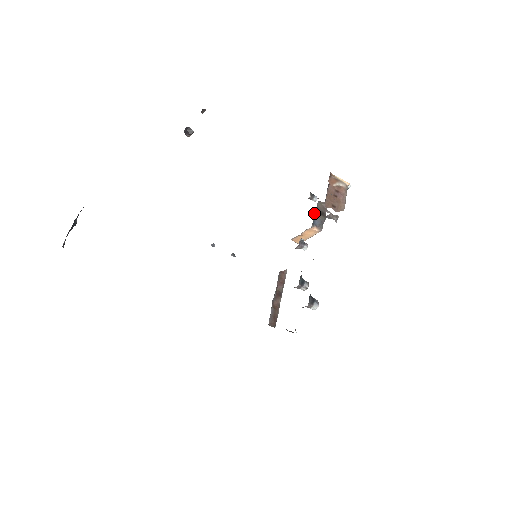
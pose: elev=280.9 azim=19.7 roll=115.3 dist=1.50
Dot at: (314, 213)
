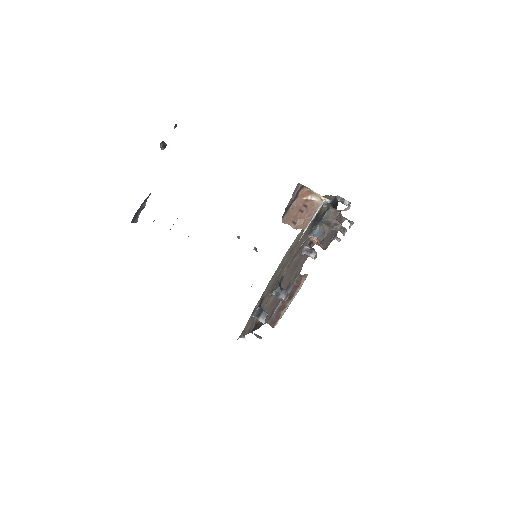
Dot at: (346, 219)
